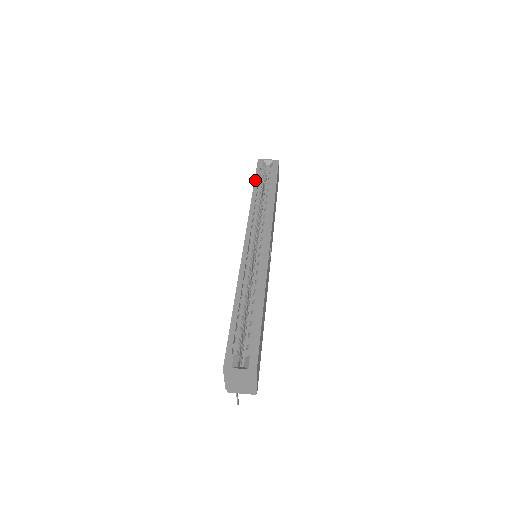
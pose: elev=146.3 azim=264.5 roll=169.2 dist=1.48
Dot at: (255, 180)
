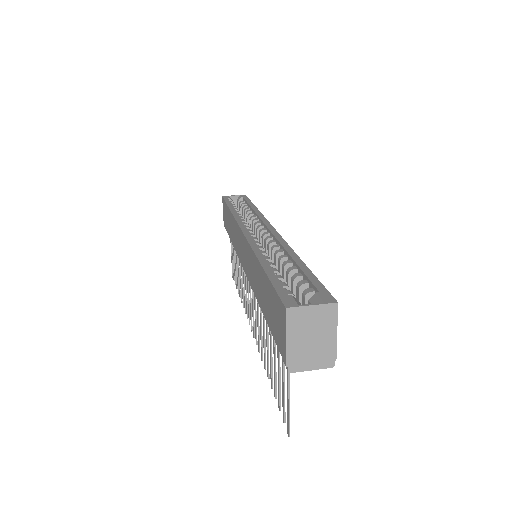
Dot at: (227, 204)
